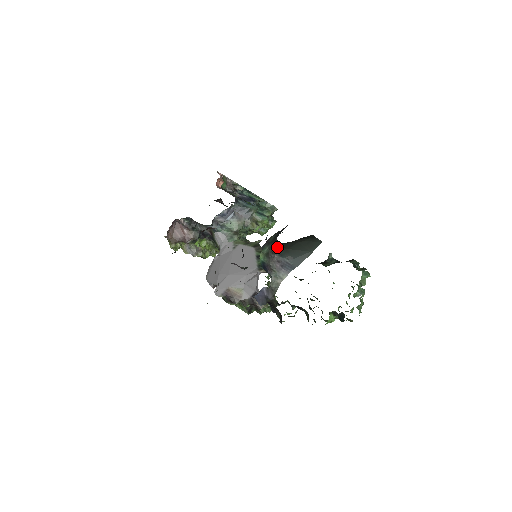
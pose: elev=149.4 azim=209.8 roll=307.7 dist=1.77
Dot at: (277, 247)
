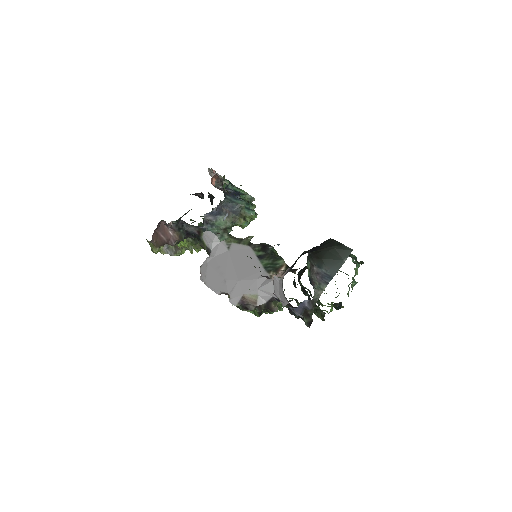
Dot at: (313, 258)
